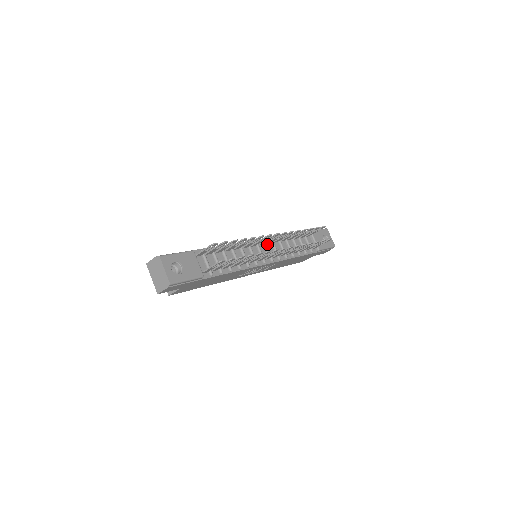
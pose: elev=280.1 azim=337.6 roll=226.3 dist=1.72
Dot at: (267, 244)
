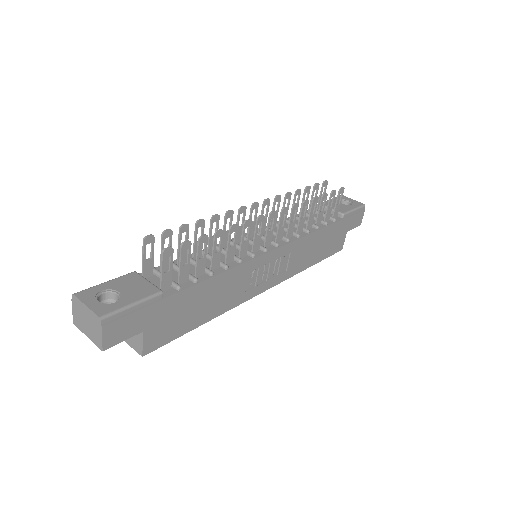
Dot at: occluded
